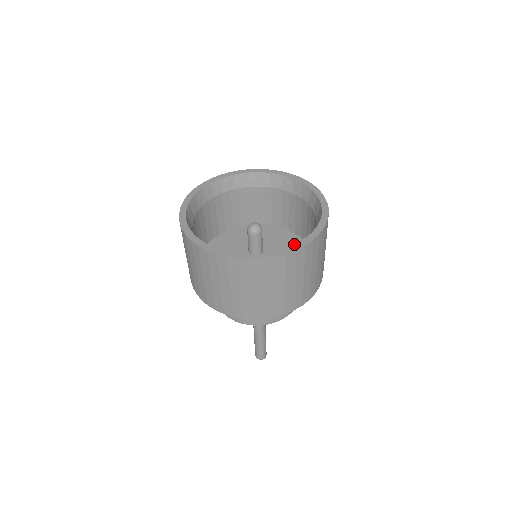
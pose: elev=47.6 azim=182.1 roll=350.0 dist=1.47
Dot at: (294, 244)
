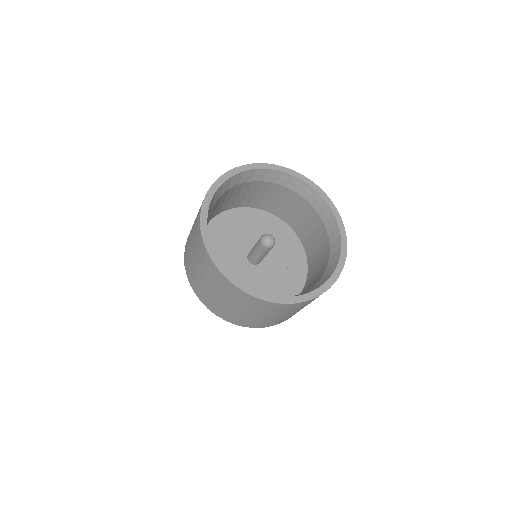
Dot at: occluded
